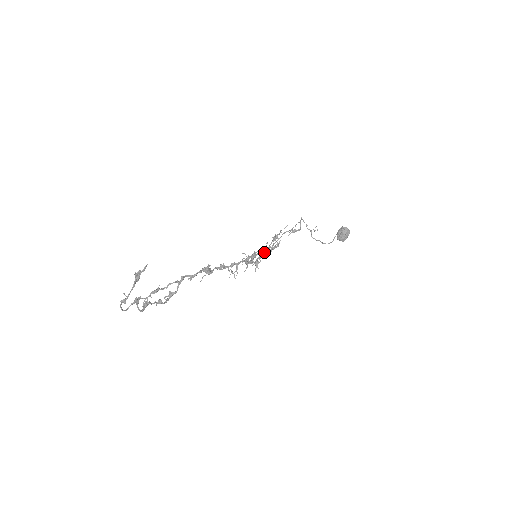
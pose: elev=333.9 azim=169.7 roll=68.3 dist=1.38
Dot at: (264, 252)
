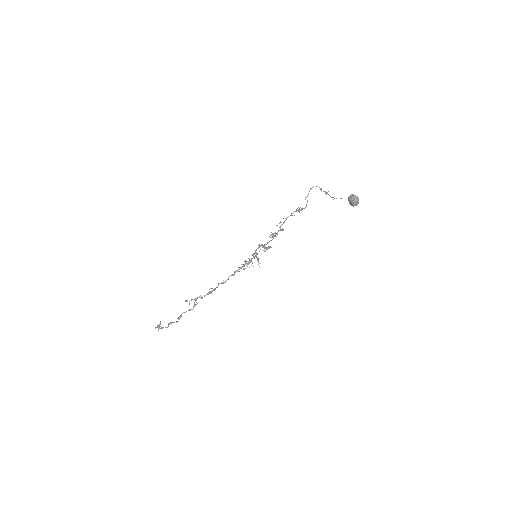
Dot at: (265, 247)
